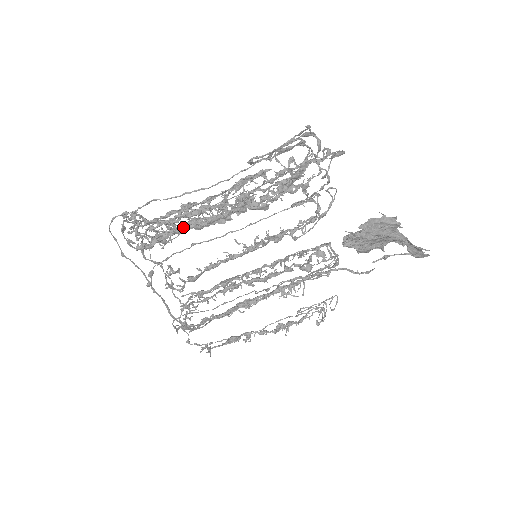
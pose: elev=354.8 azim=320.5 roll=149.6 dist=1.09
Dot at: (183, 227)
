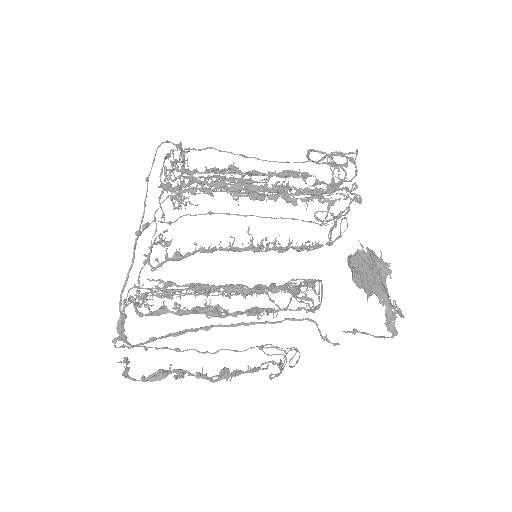
Dot at: (219, 184)
